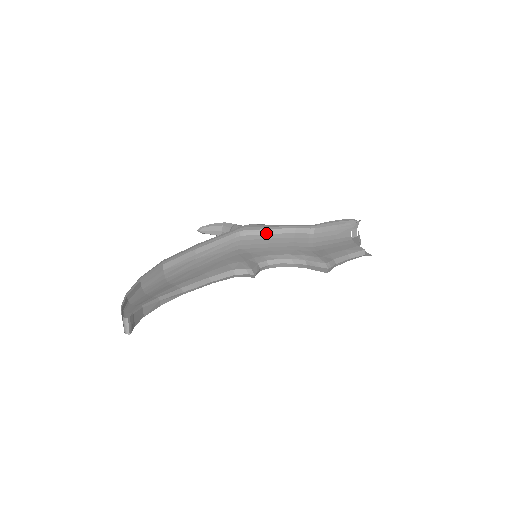
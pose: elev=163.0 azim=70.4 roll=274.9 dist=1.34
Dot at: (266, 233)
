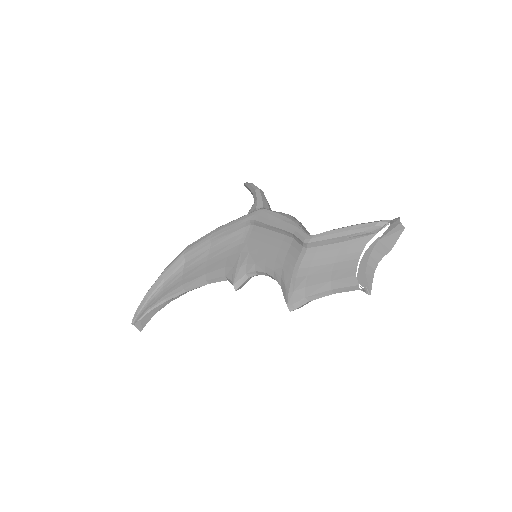
Dot at: (270, 229)
